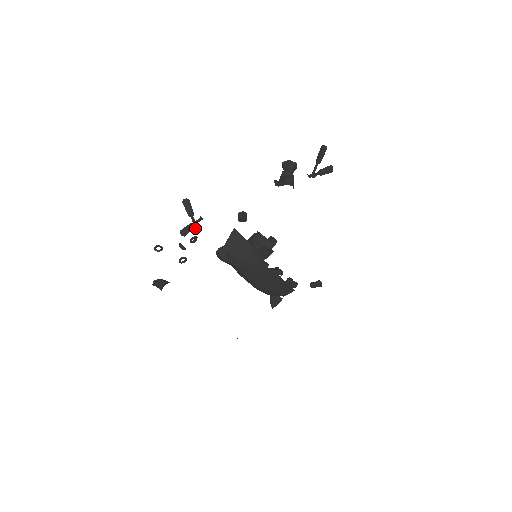
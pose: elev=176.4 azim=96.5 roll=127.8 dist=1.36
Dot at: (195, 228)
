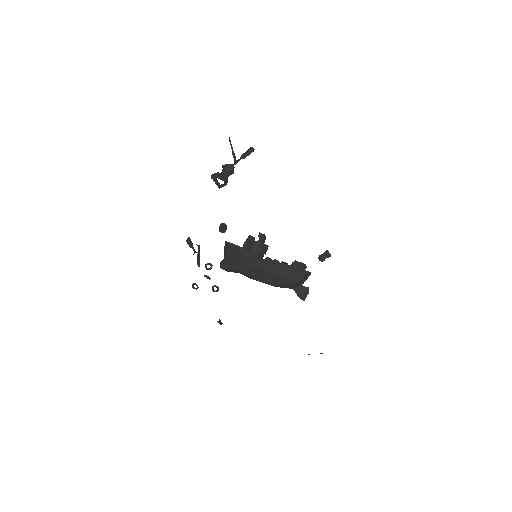
Dot at: (194, 253)
